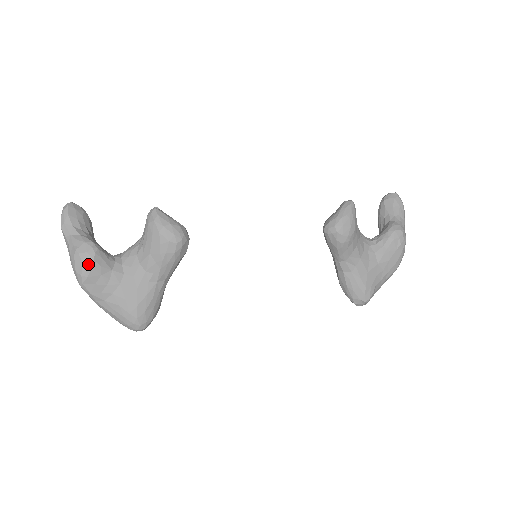
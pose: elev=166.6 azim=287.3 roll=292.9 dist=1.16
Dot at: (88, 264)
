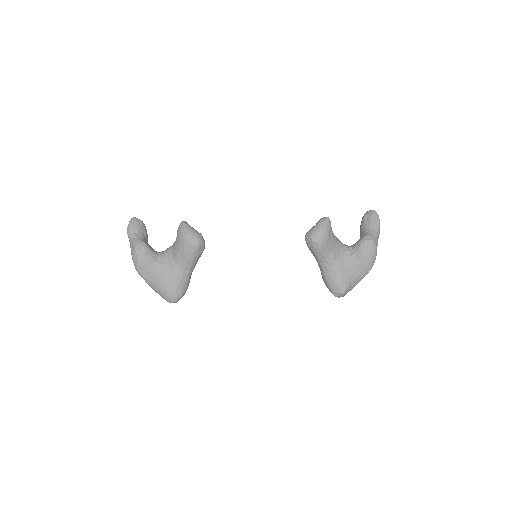
Dot at: (140, 257)
